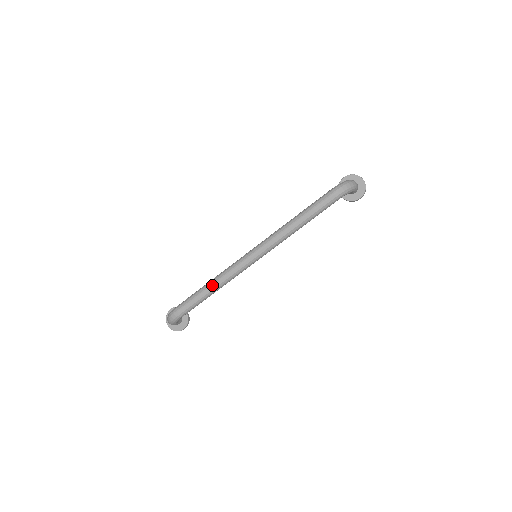
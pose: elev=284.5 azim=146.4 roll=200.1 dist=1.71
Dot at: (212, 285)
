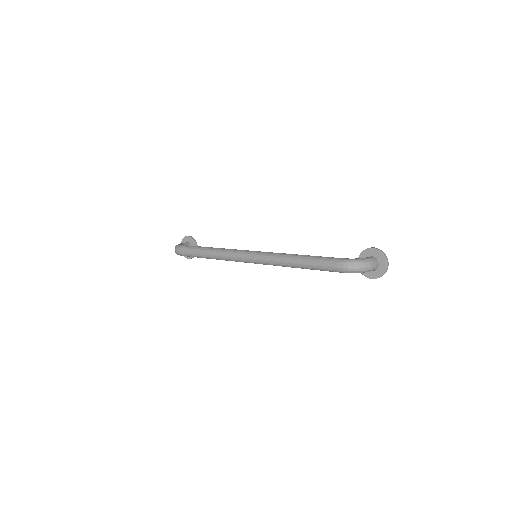
Dot at: (210, 254)
